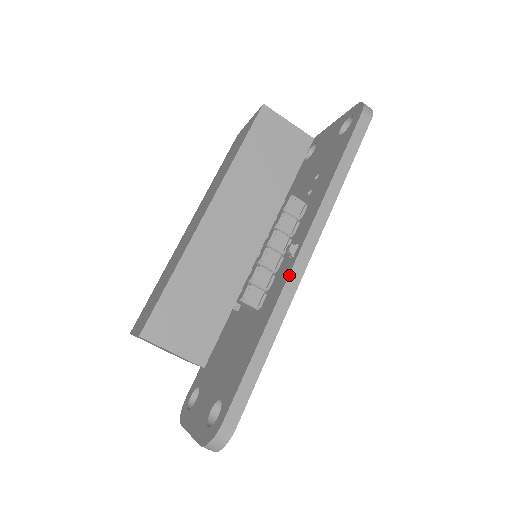
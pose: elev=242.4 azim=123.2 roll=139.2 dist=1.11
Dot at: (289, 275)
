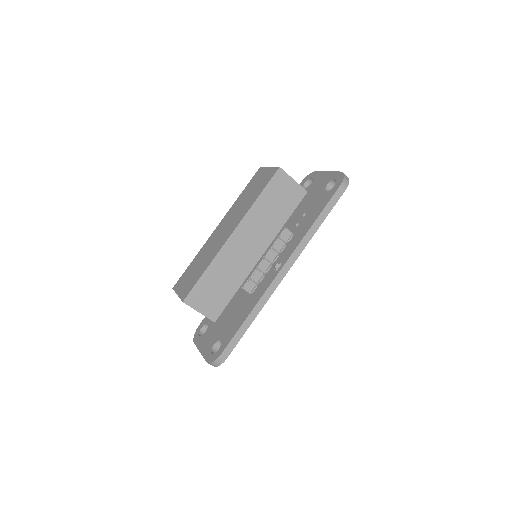
Dot at: (272, 282)
